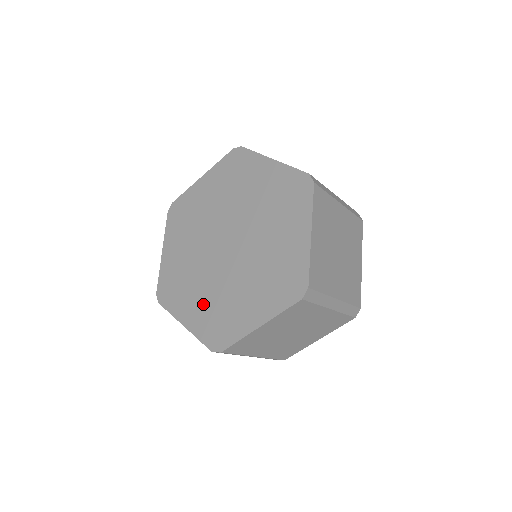
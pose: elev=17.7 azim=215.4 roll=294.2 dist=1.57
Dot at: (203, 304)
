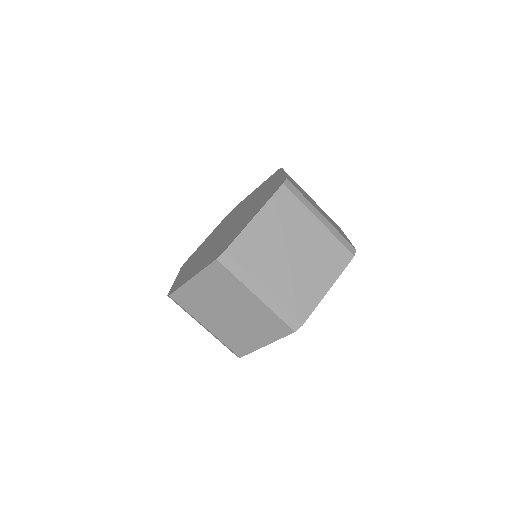
Dot at: (208, 257)
